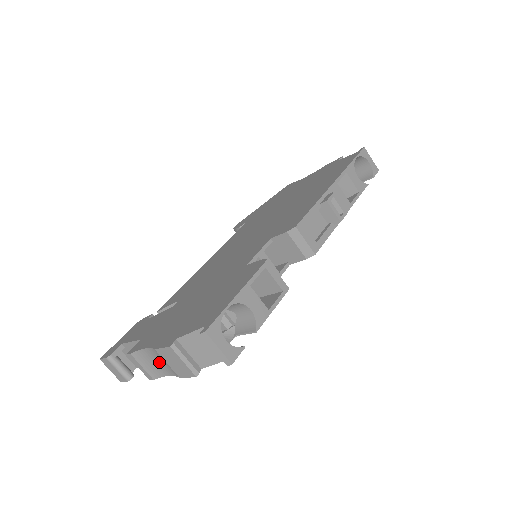
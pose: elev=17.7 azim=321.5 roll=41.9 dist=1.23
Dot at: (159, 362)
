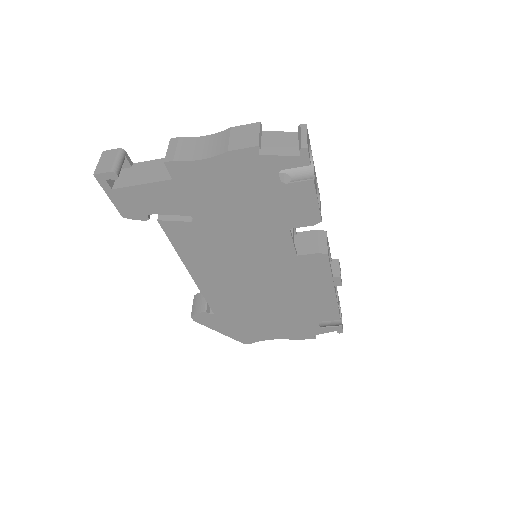
Dot at: (208, 146)
